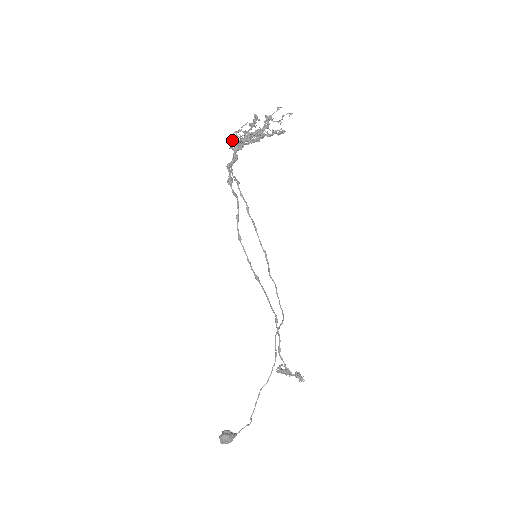
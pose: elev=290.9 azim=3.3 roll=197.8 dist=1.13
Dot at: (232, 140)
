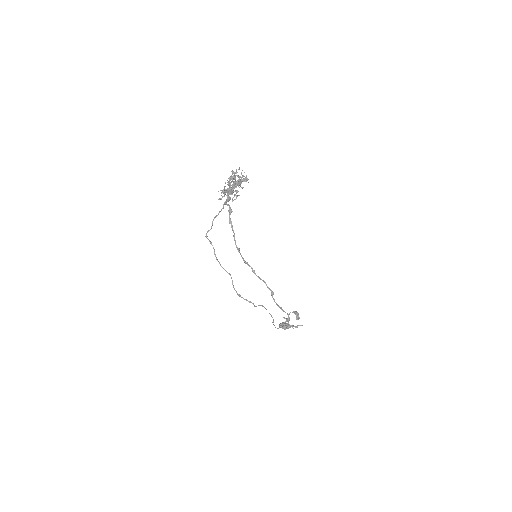
Dot at: occluded
